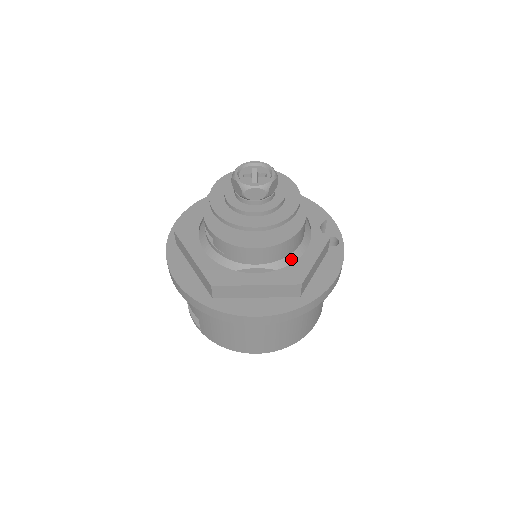
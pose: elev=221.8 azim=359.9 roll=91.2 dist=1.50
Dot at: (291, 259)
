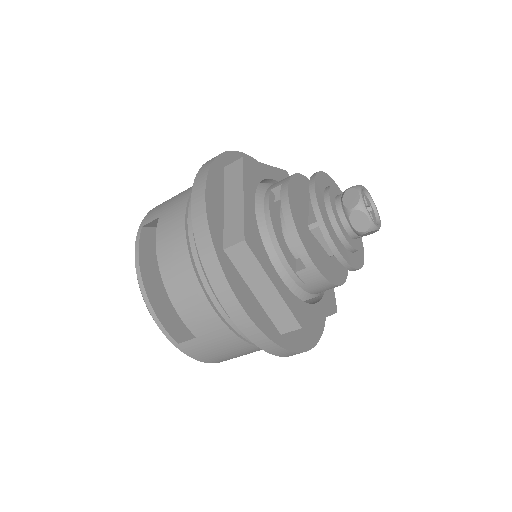
Dot at: occluded
